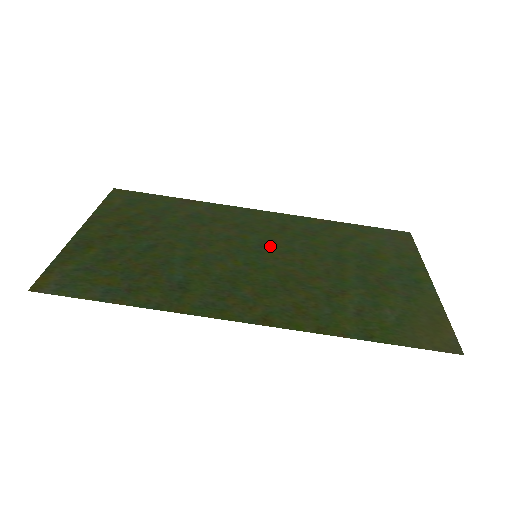
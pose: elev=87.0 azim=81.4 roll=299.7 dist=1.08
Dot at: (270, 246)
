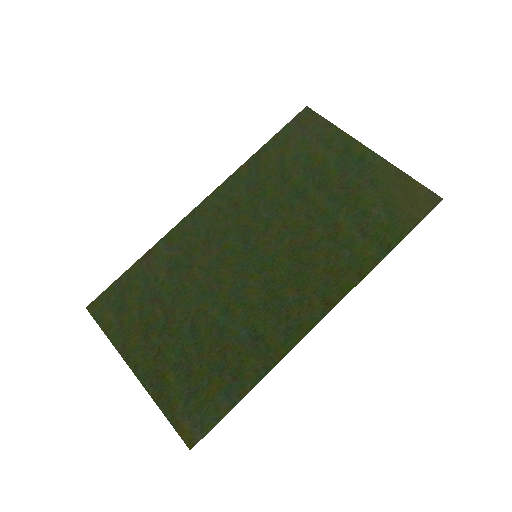
Dot at: (251, 235)
